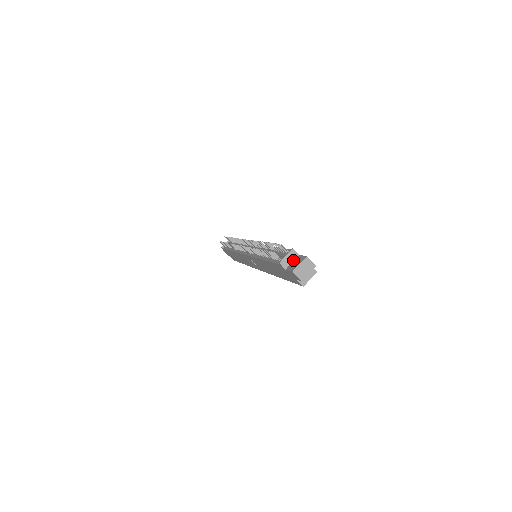
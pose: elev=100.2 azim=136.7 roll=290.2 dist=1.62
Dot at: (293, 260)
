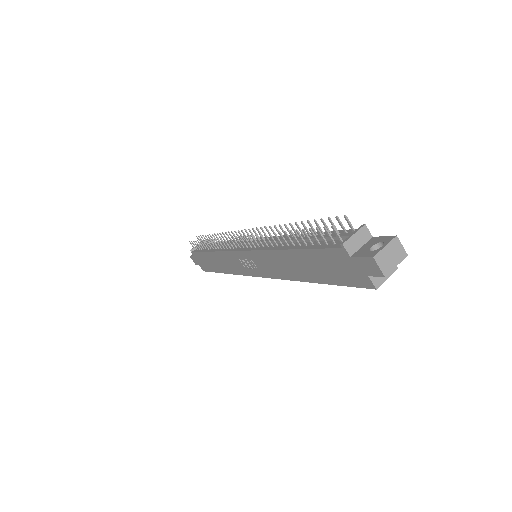
Dot at: (363, 243)
